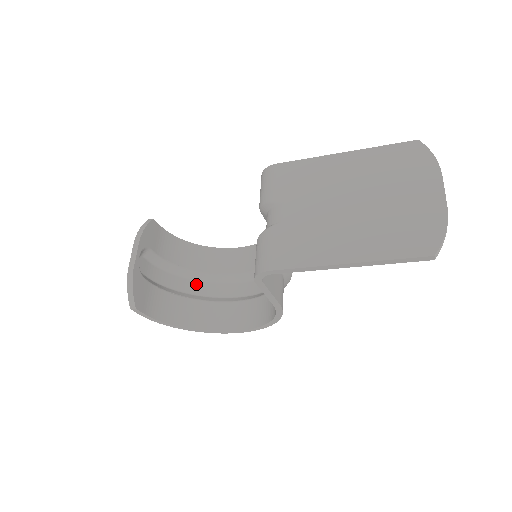
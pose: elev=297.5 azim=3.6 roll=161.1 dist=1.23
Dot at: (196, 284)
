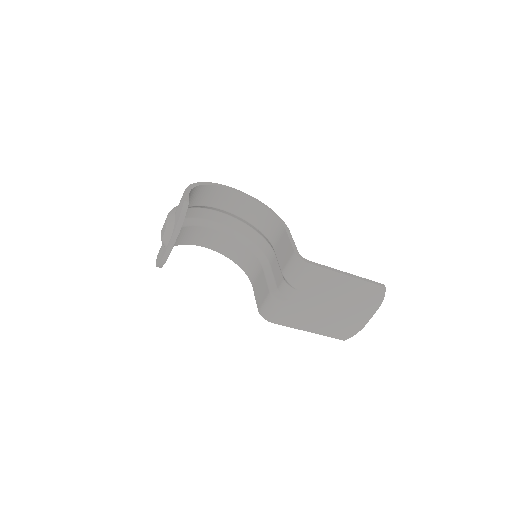
Dot at: (190, 210)
